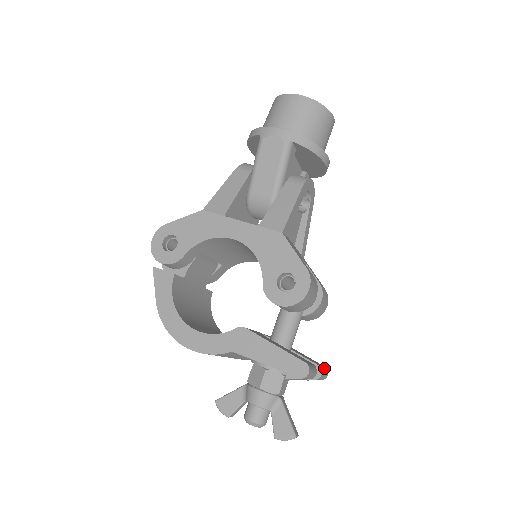
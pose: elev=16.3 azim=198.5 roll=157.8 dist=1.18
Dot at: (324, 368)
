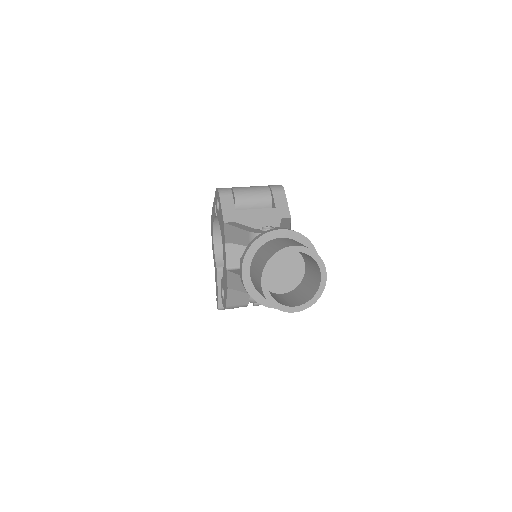
Dot at: occluded
